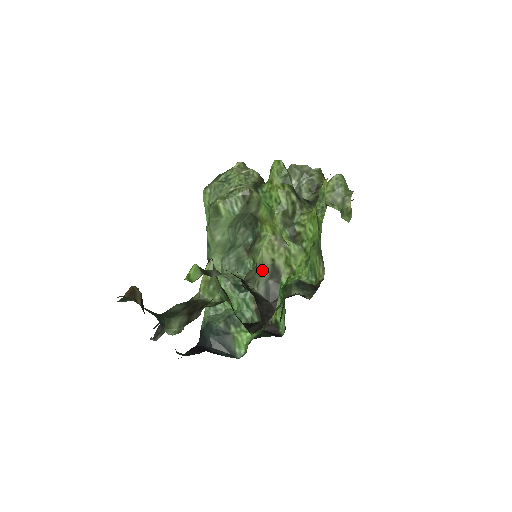
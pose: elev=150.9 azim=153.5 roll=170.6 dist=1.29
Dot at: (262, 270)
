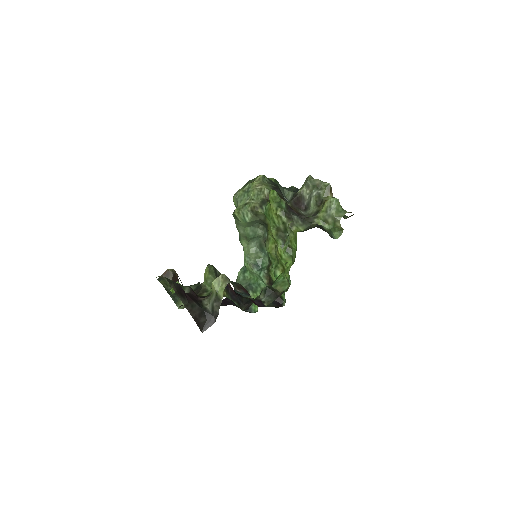
Dot at: (212, 295)
